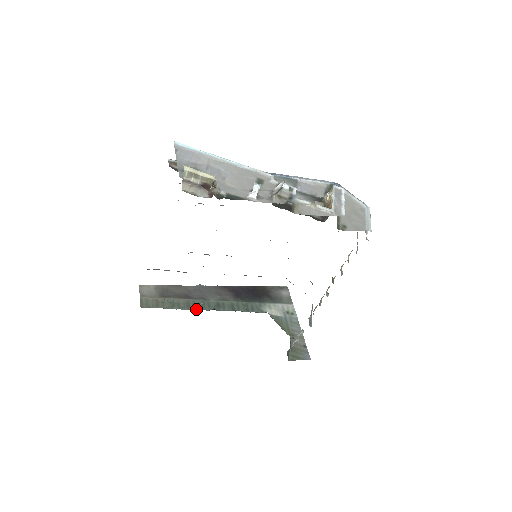
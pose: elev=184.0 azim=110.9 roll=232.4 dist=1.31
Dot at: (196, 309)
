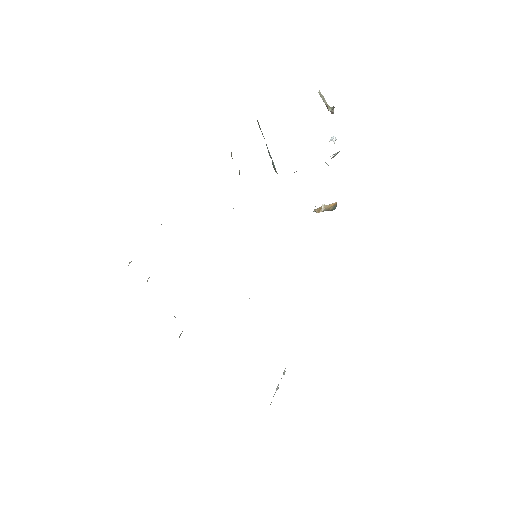
Dot at: occluded
